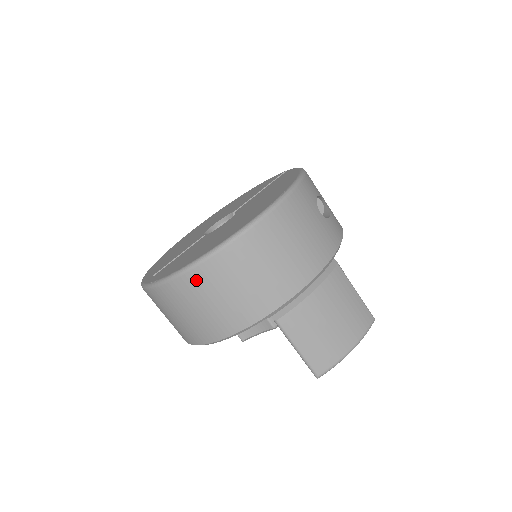
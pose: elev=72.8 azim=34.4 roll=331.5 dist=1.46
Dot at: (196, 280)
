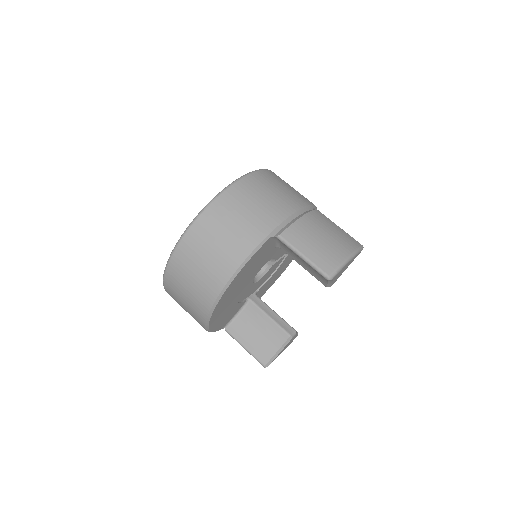
Dot at: (209, 219)
